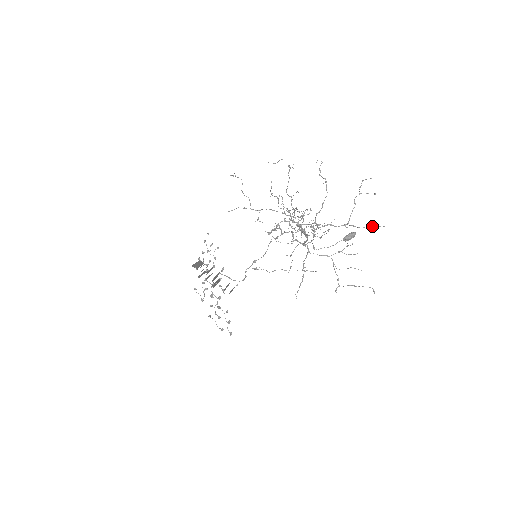
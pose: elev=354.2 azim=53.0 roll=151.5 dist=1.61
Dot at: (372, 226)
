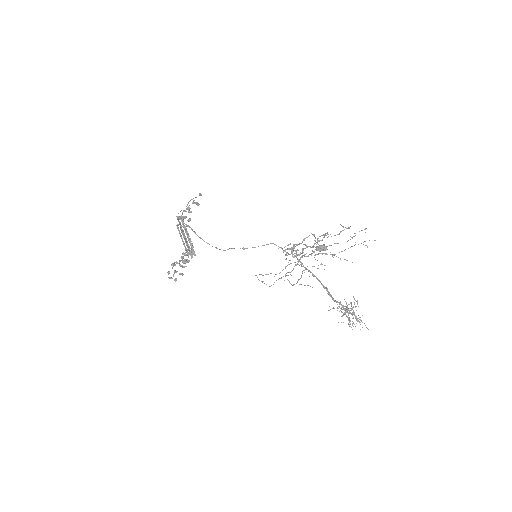
Dot at: (346, 260)
